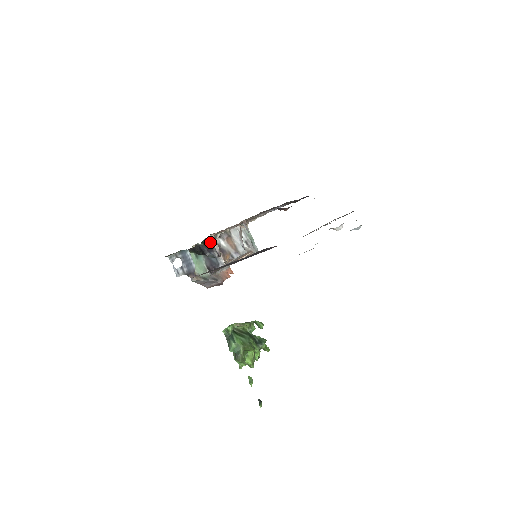
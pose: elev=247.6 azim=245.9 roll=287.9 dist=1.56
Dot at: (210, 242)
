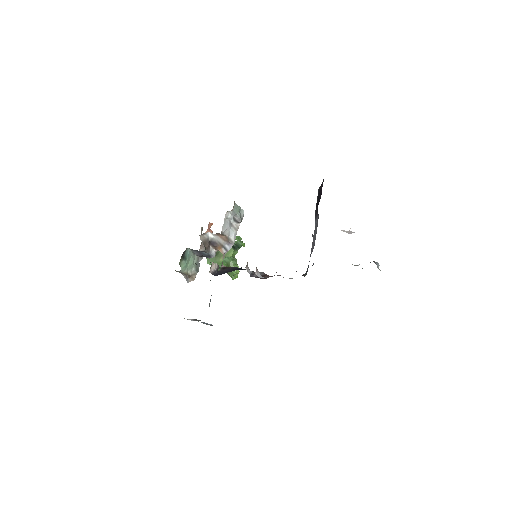
Dot at: occluded
